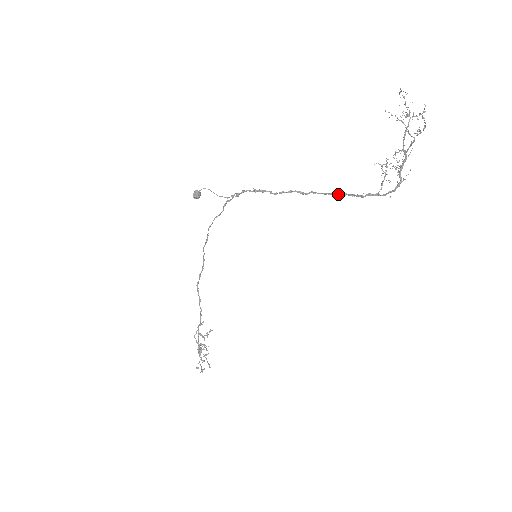
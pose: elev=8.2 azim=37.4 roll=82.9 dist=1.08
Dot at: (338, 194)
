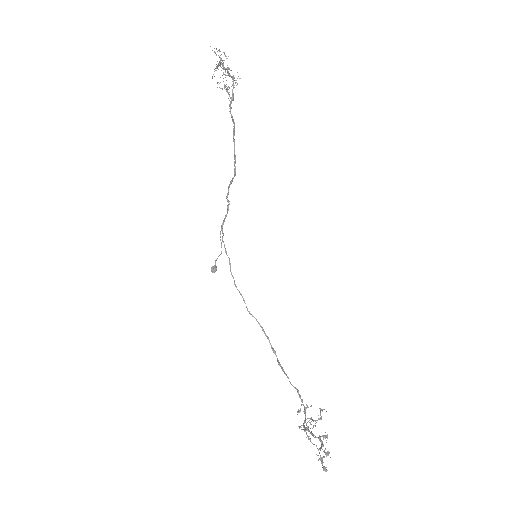
Dot at: (233, 138)
